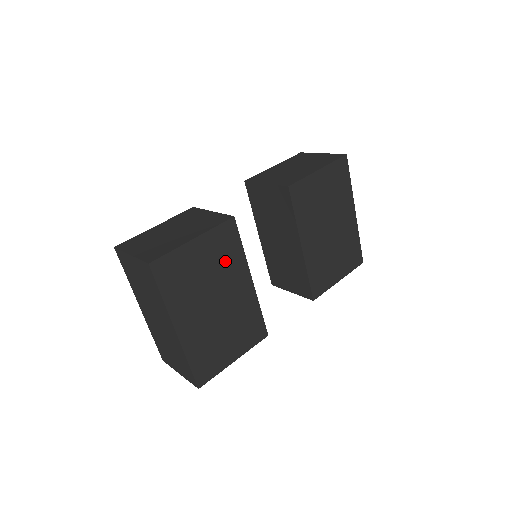
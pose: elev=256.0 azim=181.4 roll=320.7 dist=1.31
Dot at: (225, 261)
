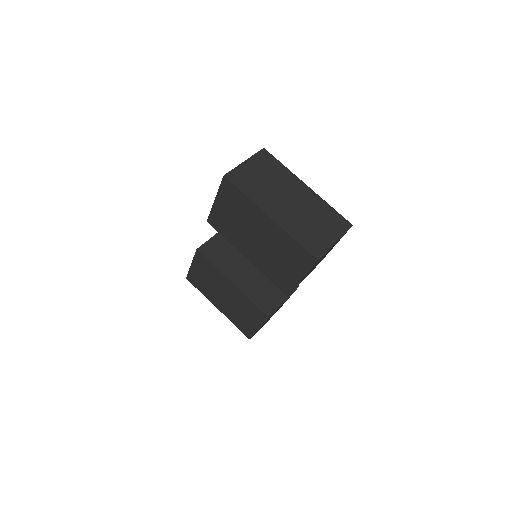
Dot at: occluded
